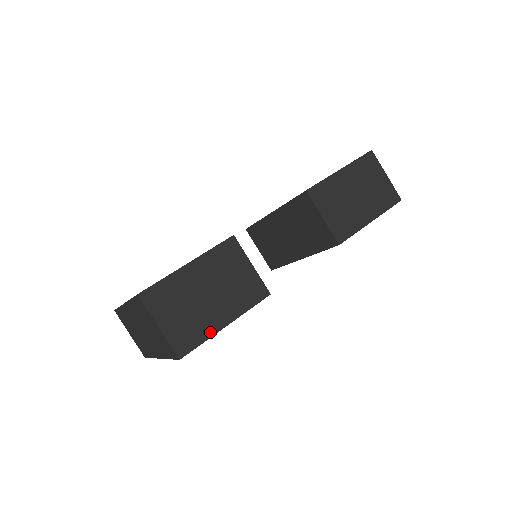
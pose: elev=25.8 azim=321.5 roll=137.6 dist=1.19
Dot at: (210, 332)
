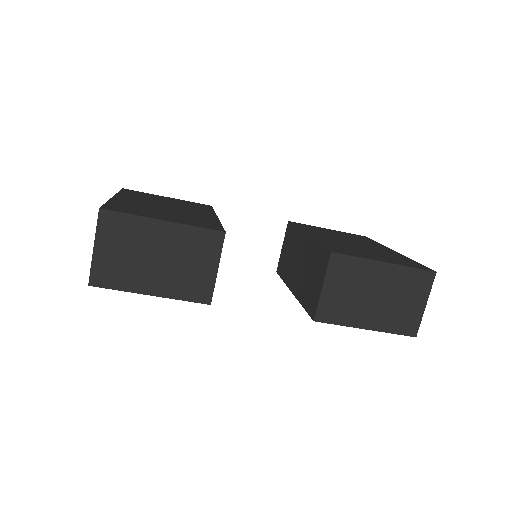
Dot at: (132, 288)
